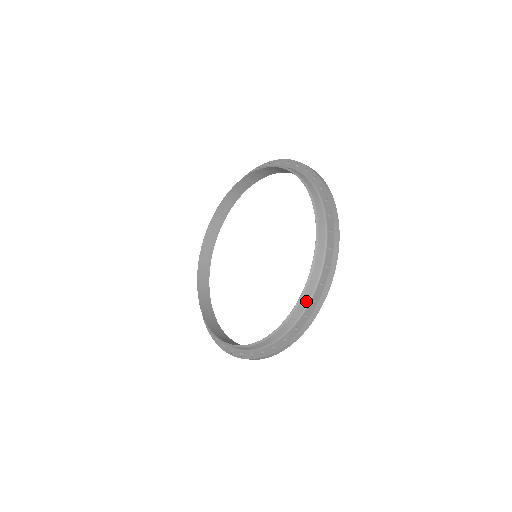
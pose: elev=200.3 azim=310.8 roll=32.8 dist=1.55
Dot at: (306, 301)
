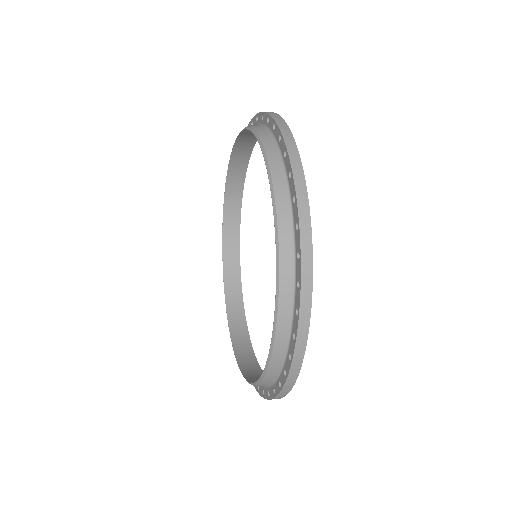
Dot at: (289, 262)
